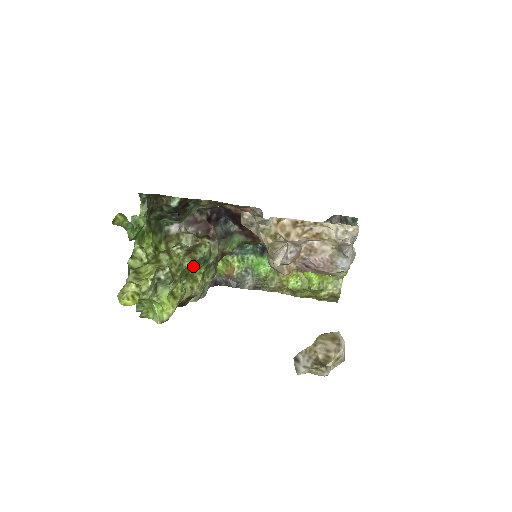
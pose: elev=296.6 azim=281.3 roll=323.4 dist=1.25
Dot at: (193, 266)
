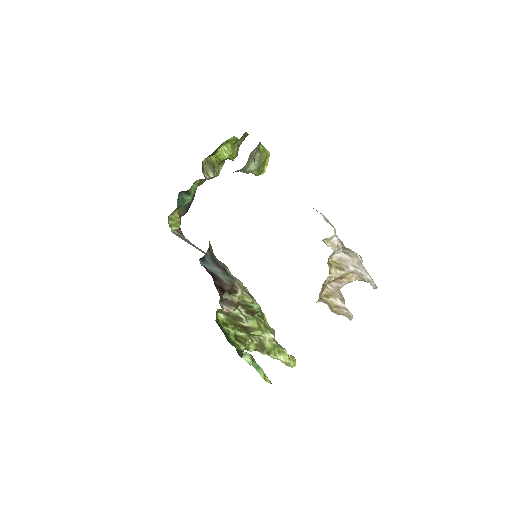
Dot at: occluded
